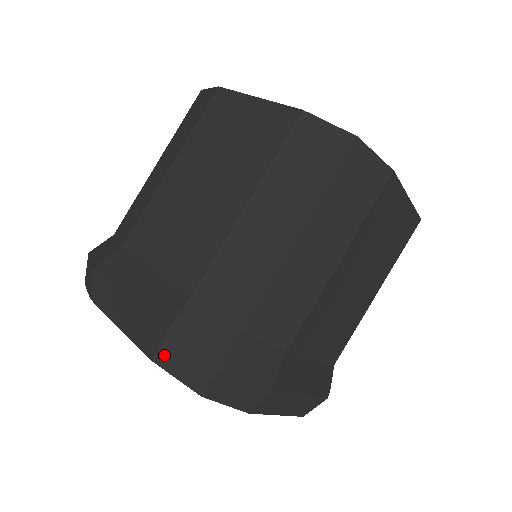
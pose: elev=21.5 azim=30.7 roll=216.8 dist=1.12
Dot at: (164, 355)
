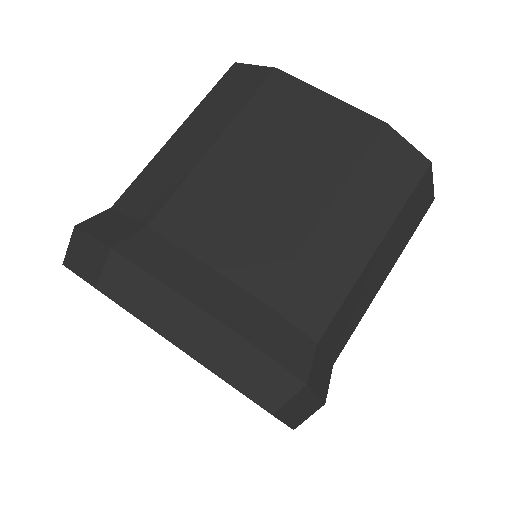
Dot at: (234, 367)
